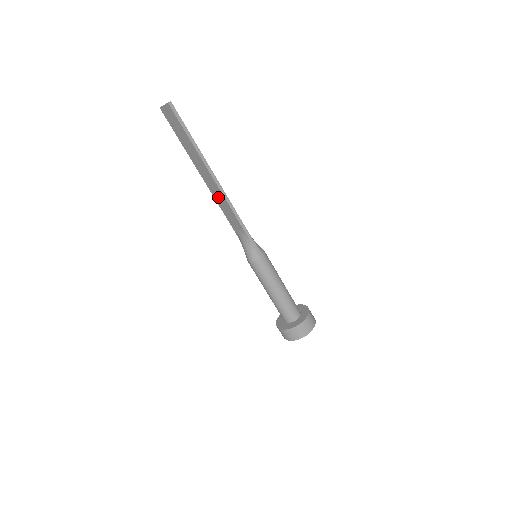
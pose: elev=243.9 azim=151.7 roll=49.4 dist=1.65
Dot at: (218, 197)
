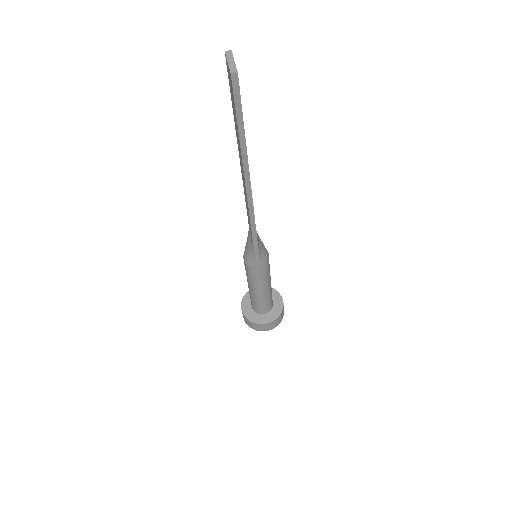
Dot at: (245, 194)
